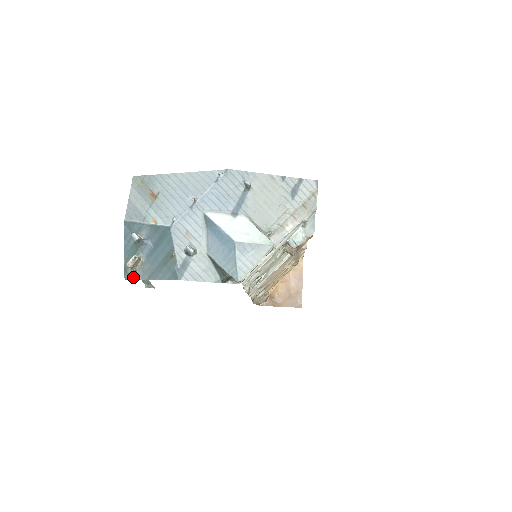
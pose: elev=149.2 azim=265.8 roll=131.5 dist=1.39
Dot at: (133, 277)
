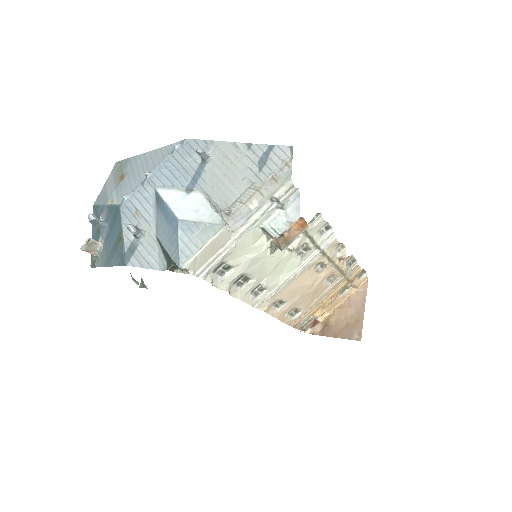
Dot at: (95, 264)
